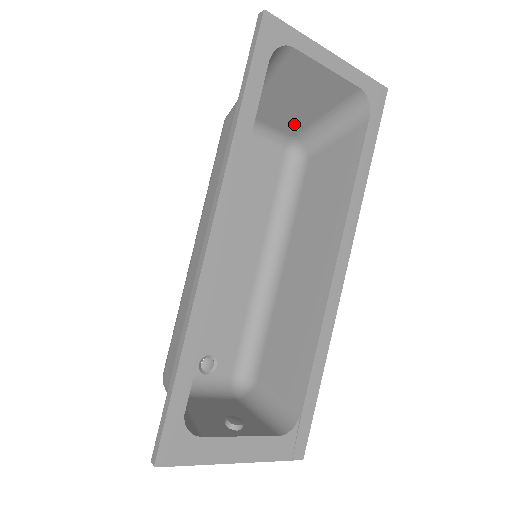
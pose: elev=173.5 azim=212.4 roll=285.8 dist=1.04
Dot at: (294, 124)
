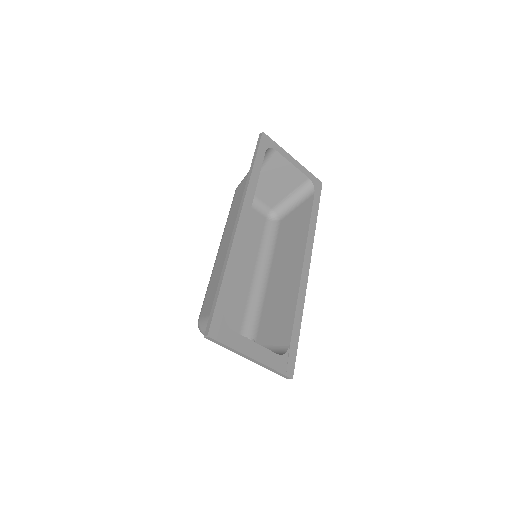
Dot at: (272, 199)
